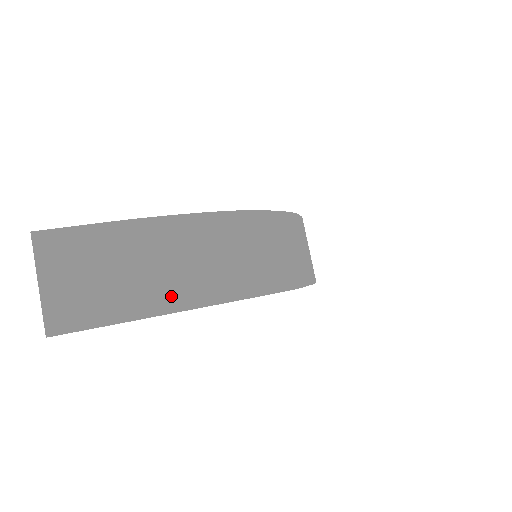
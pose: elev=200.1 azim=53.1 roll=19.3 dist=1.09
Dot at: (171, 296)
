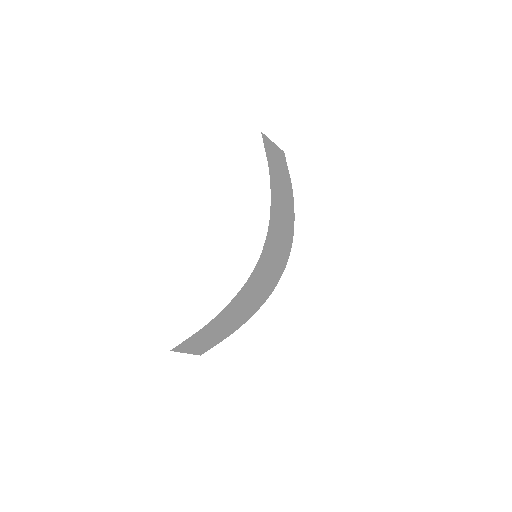
Dot at: (235, 327)
